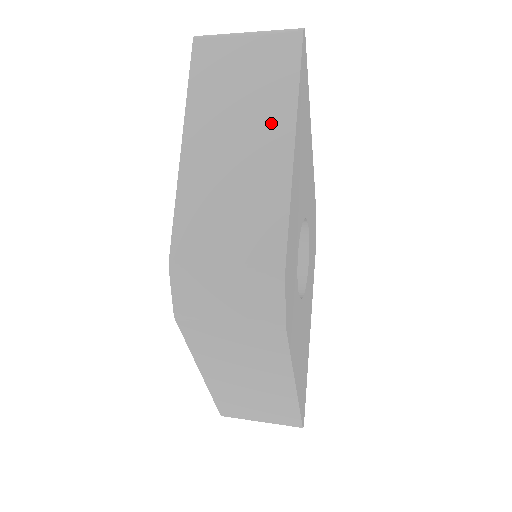
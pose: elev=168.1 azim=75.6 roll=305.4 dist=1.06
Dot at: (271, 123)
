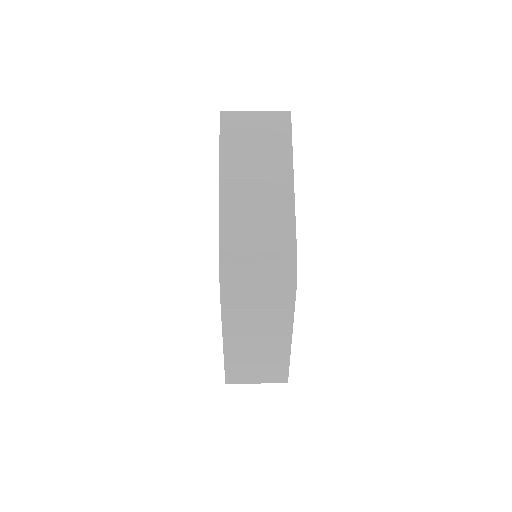
Dot at: (278, 165)
